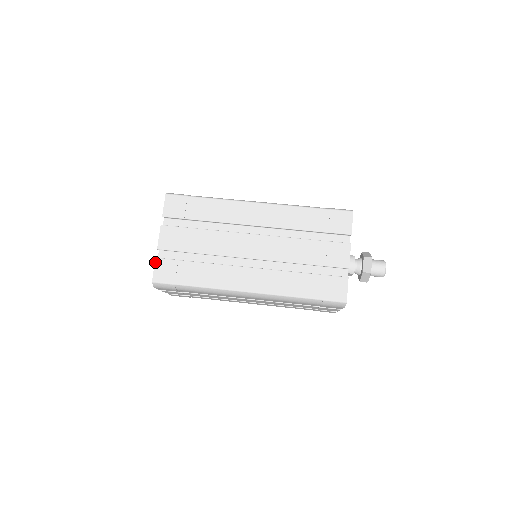
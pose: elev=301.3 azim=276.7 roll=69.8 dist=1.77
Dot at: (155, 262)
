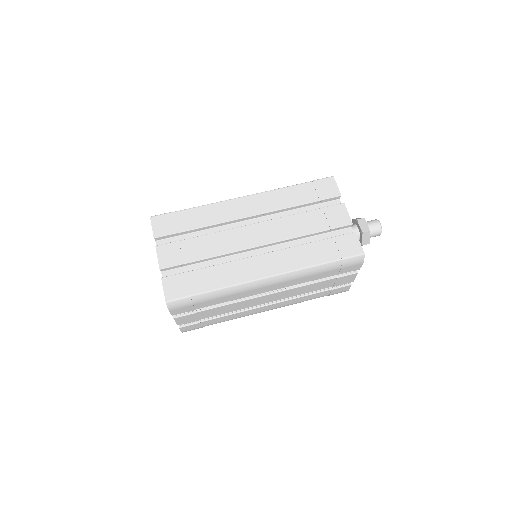
Dot at: (162, 282)
